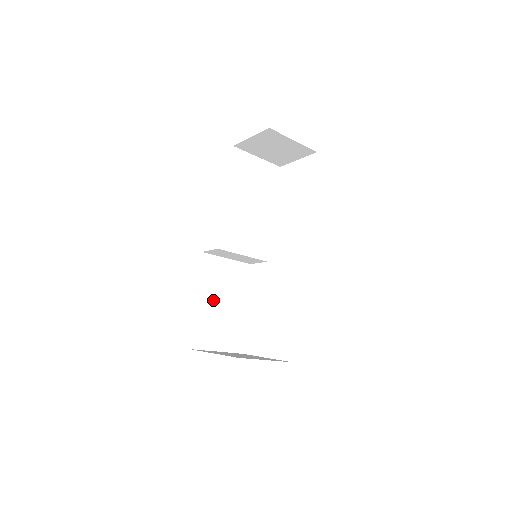
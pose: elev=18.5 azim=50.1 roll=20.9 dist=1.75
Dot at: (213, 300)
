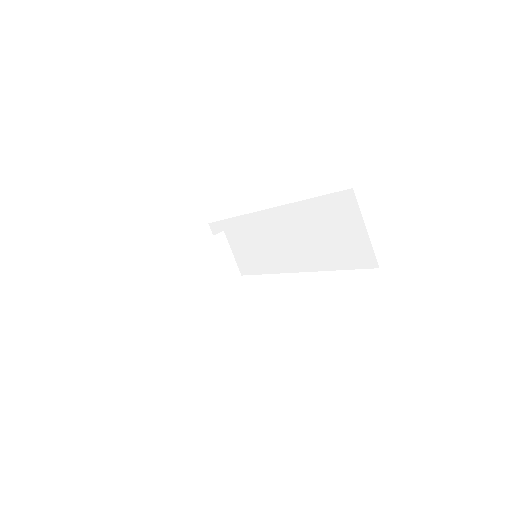
Dot at: occluded
